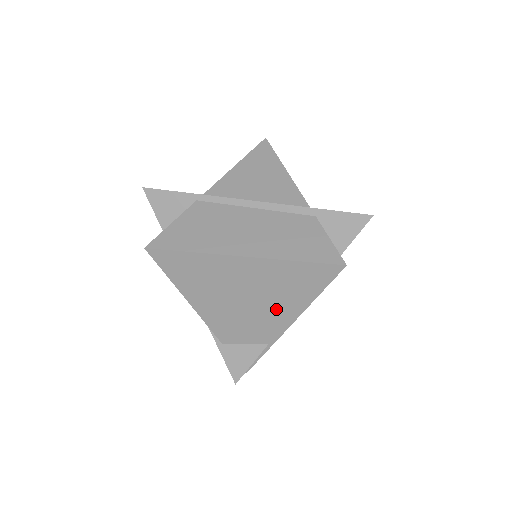
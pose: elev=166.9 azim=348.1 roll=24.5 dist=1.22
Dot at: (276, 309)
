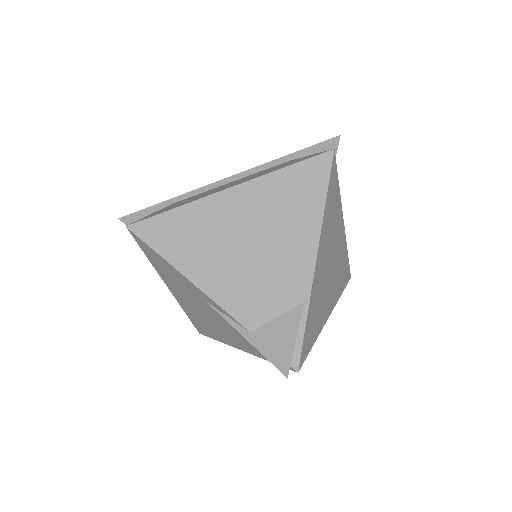
Dot at: (291, 241)
